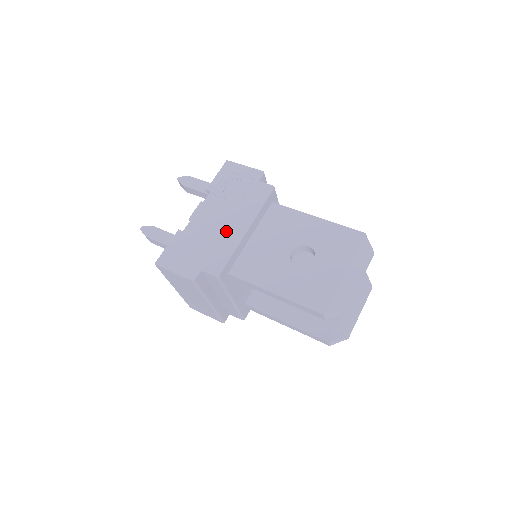
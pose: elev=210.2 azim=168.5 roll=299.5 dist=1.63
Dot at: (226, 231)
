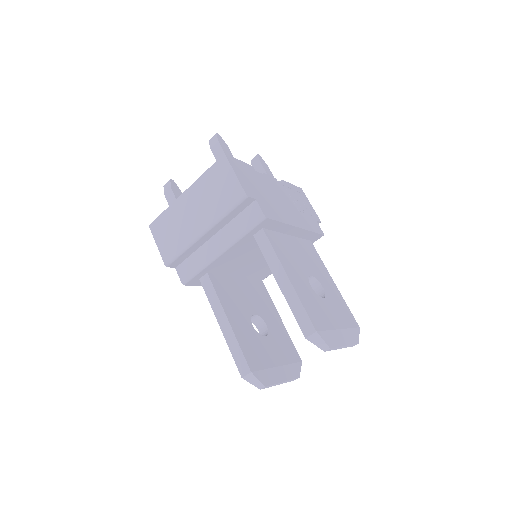
Dot at: (284, 209)
